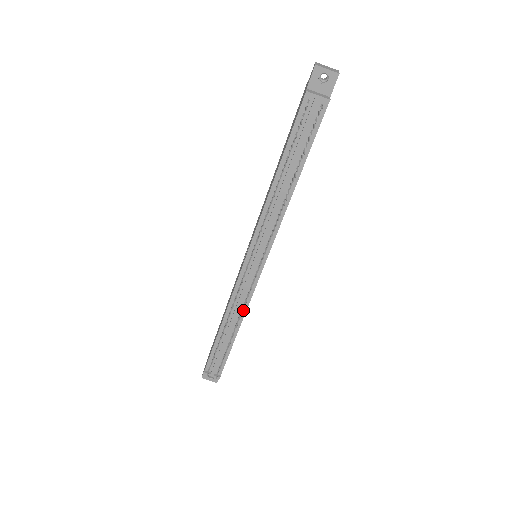
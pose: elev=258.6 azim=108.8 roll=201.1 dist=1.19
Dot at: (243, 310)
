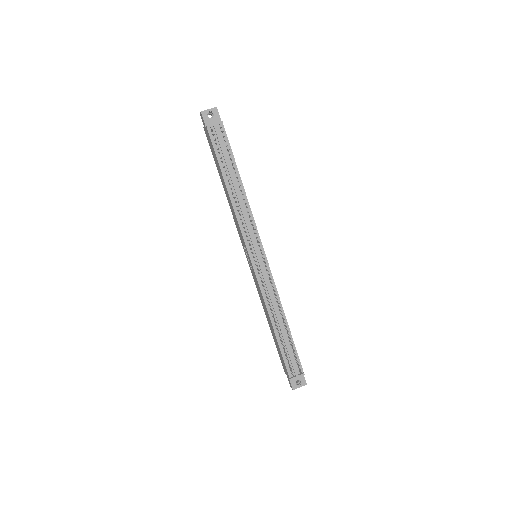
Dot at: (277, 300)
